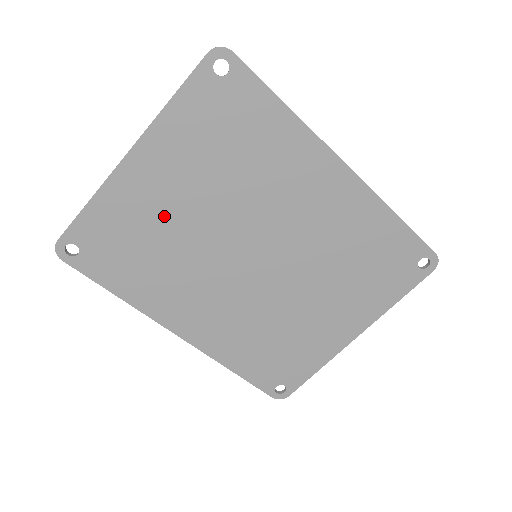
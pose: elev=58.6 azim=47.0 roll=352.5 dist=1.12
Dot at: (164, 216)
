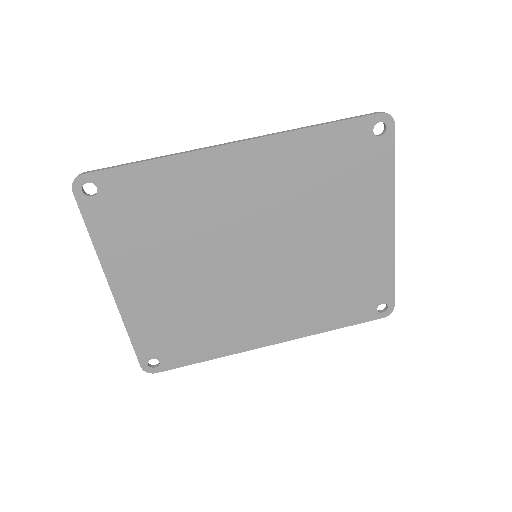
Dot at: (174, 296)
